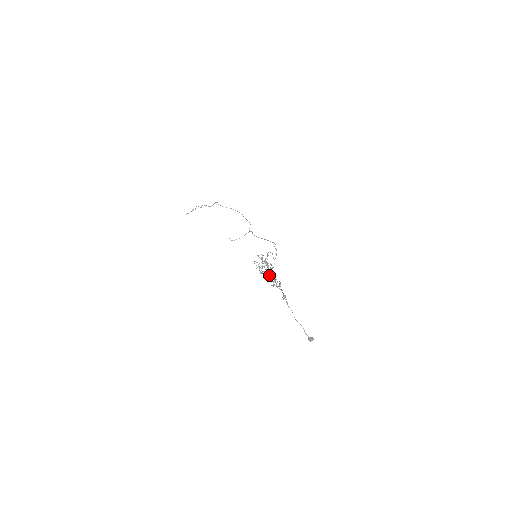
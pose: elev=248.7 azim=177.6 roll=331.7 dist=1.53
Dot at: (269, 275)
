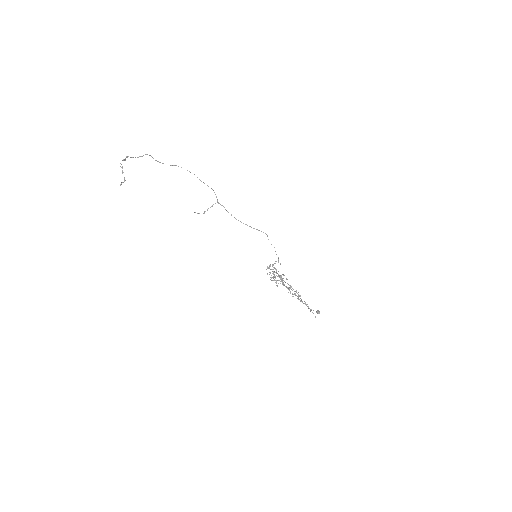
Dot at: (286, 287)
